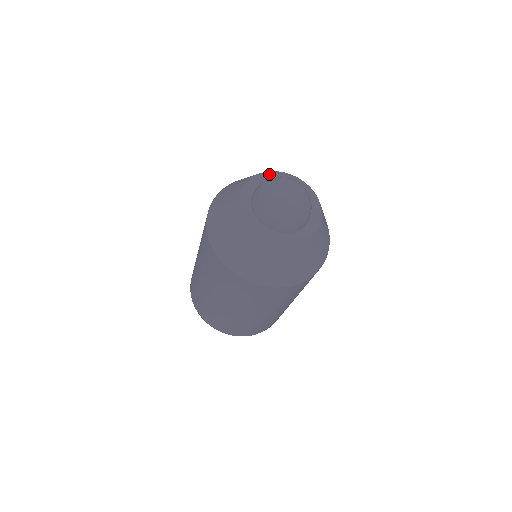
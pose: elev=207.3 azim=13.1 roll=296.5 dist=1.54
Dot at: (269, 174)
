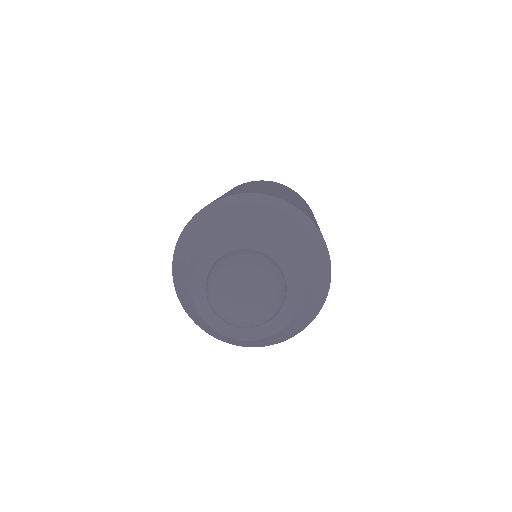
Dot at: (201, 264)
